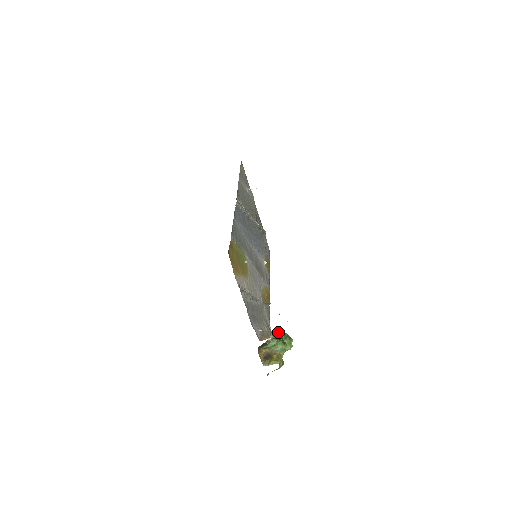
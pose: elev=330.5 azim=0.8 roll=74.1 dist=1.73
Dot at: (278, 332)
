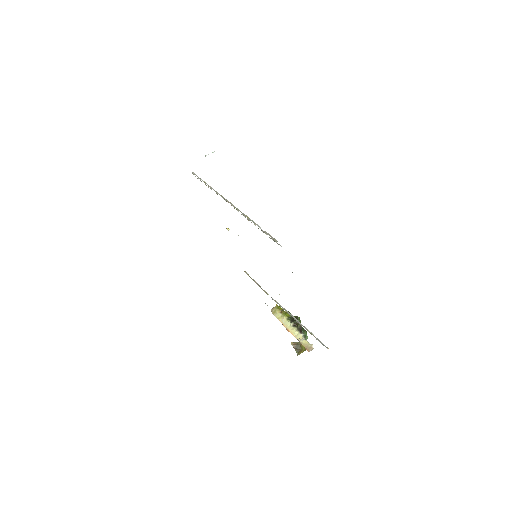
Dot at: (295, 321)
